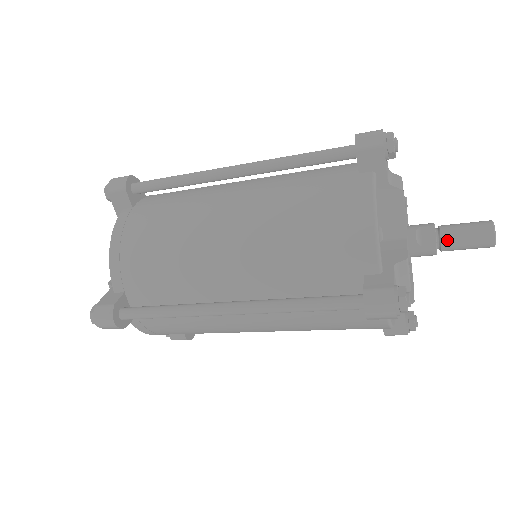
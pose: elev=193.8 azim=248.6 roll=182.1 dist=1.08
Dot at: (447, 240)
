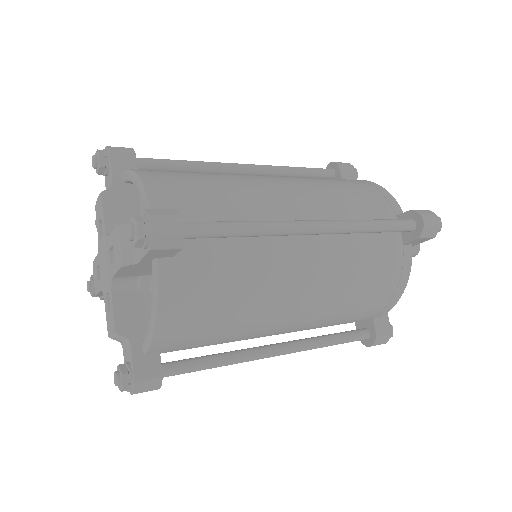
Dot at: occluded
